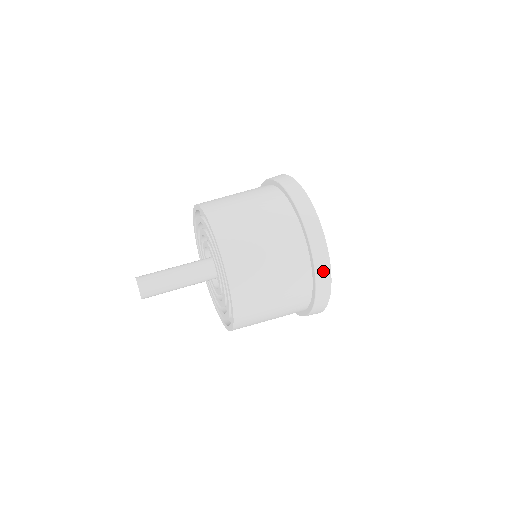
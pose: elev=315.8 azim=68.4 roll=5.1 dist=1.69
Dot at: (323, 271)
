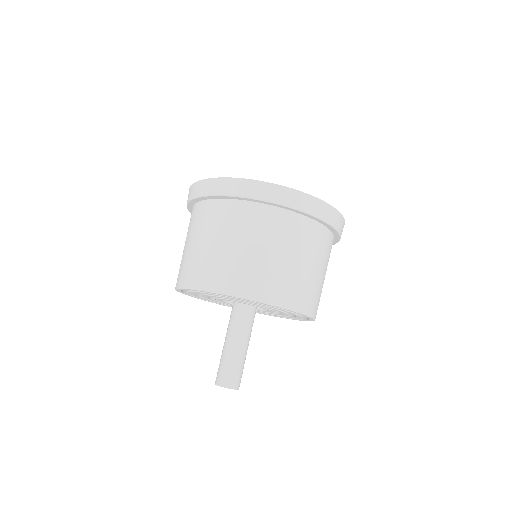
Dot at: (336, 220)
